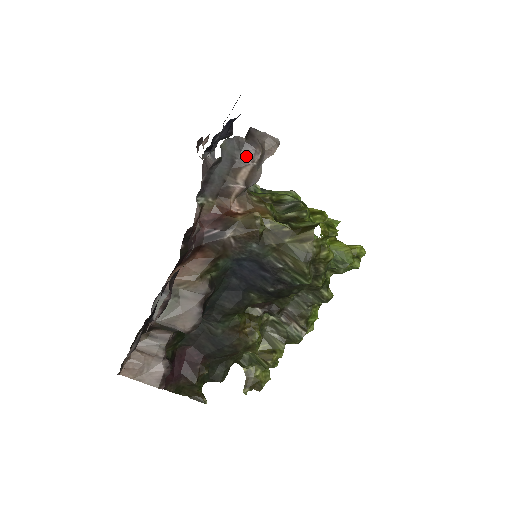
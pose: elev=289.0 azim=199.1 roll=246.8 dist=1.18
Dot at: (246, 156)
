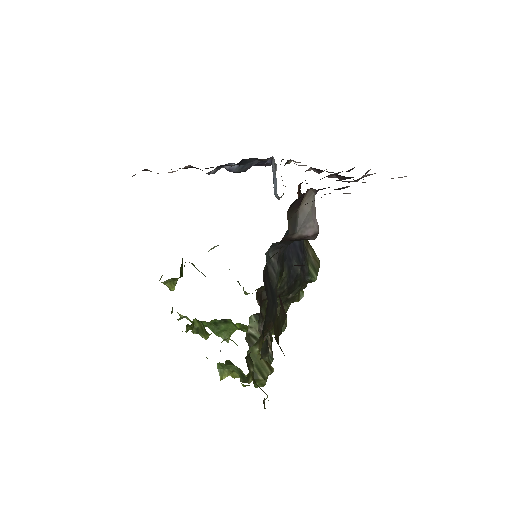
Dot at: (282, 180)
